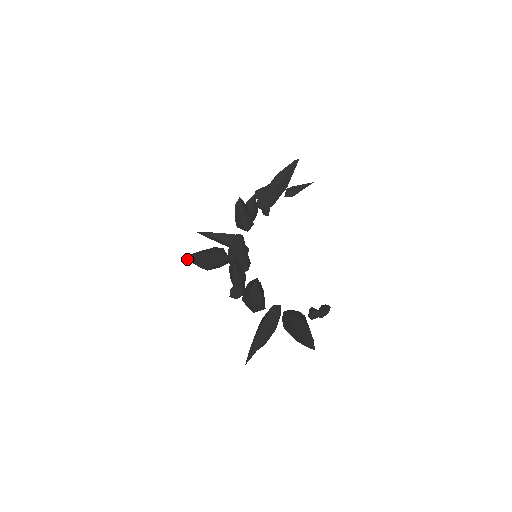
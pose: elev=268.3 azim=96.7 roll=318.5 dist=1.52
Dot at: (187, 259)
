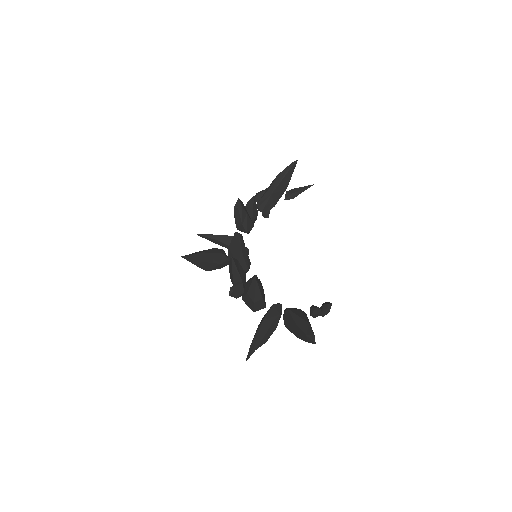
Dot at: (186, 259)
